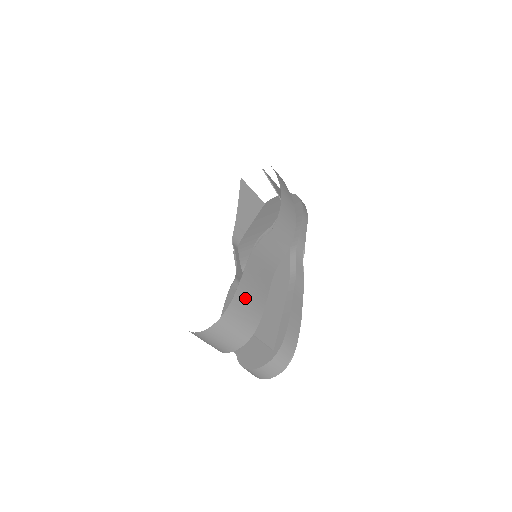
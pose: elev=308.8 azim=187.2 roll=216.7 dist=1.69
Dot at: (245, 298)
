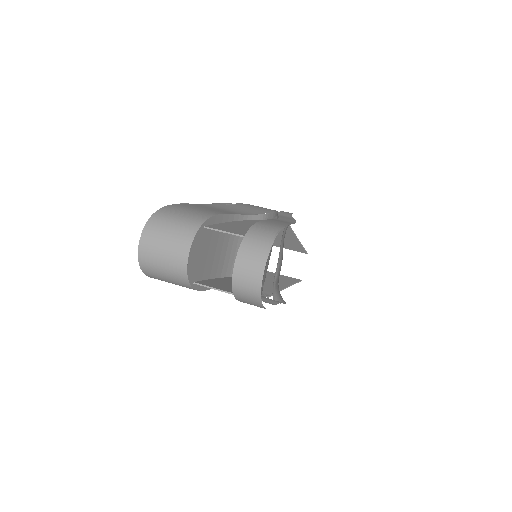
Dot at: (187, 208)
